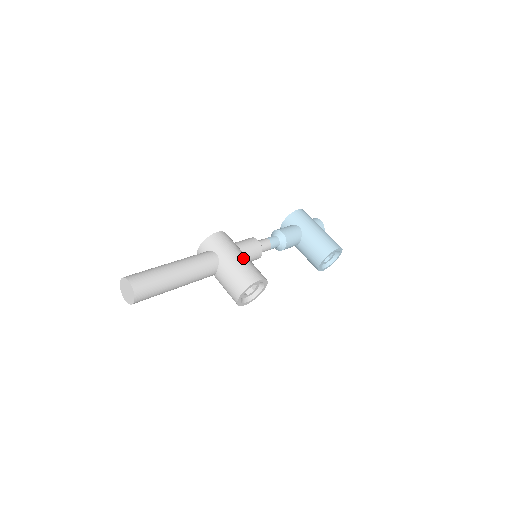
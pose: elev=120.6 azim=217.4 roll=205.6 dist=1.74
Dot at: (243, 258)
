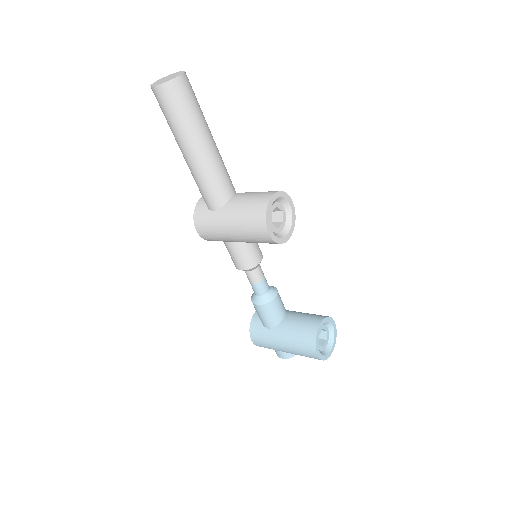
Dot at: occluded
